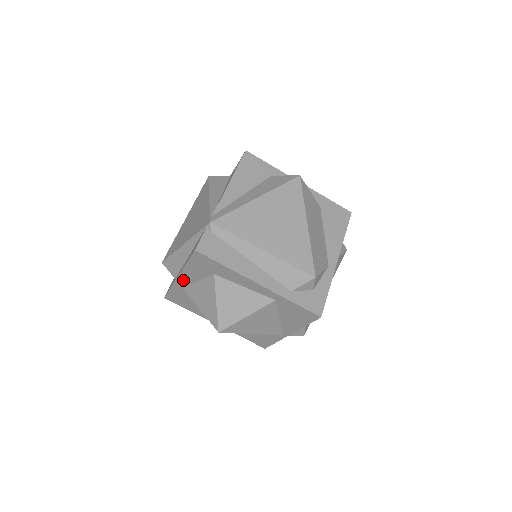
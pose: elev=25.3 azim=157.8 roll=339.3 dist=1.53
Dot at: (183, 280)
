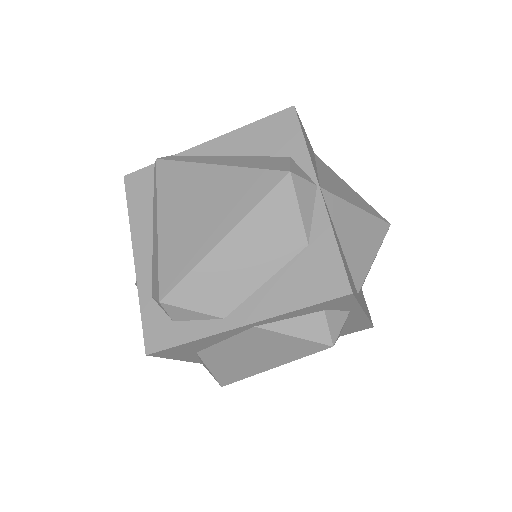
Dot at: occluded
